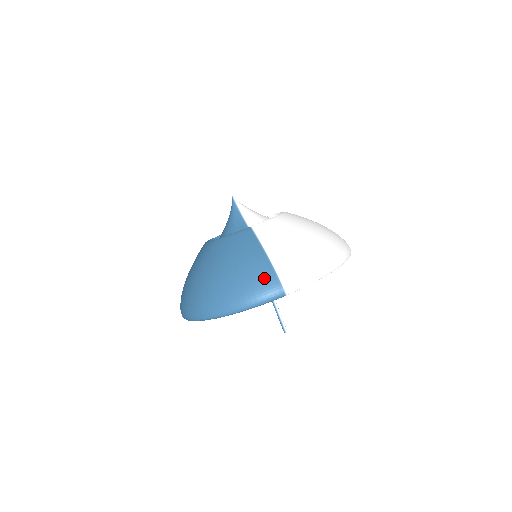
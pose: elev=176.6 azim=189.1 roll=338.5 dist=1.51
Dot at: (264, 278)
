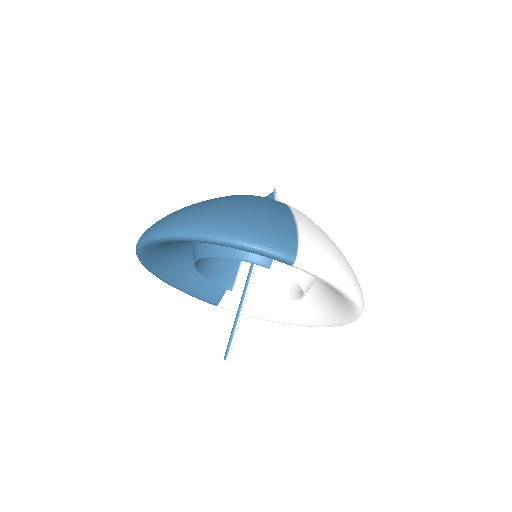
Dot at: (282, 231)
